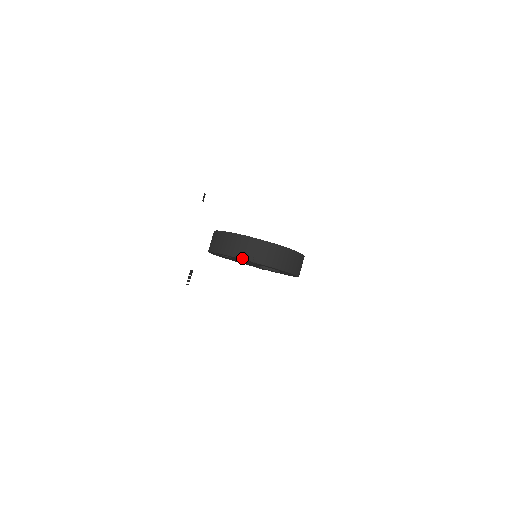
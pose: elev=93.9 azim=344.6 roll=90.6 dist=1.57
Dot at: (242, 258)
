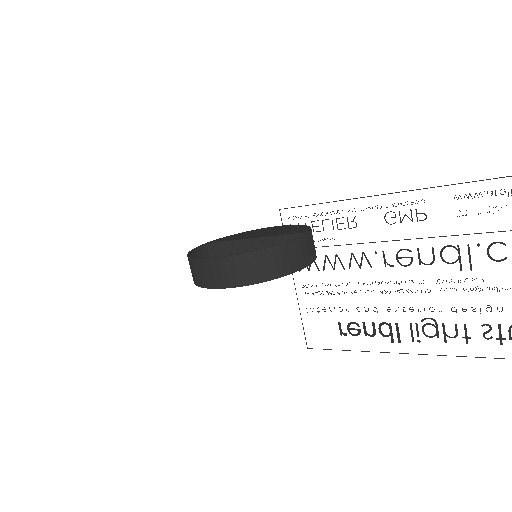
Dot at: (303, 267)
